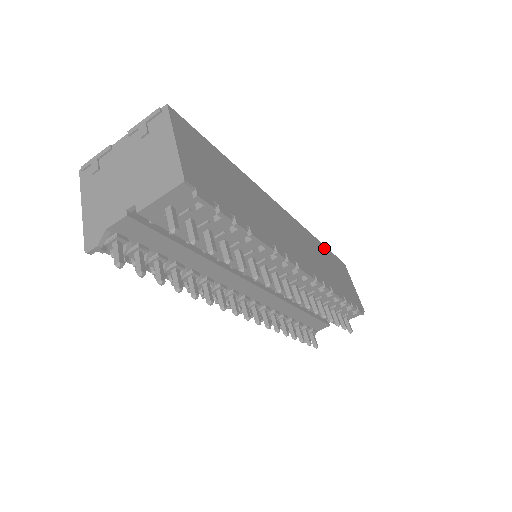
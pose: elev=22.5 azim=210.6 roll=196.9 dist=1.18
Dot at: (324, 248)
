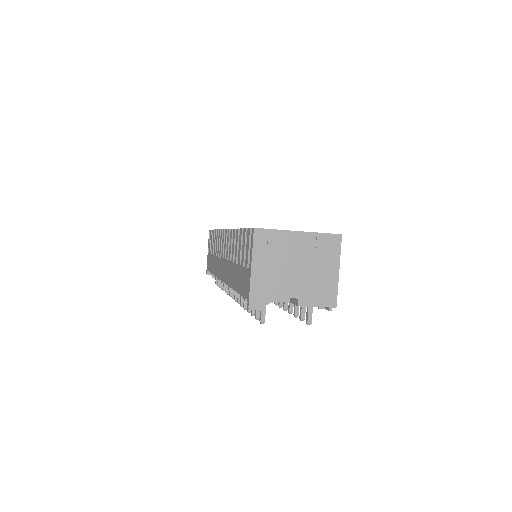
Dot at: occluded
